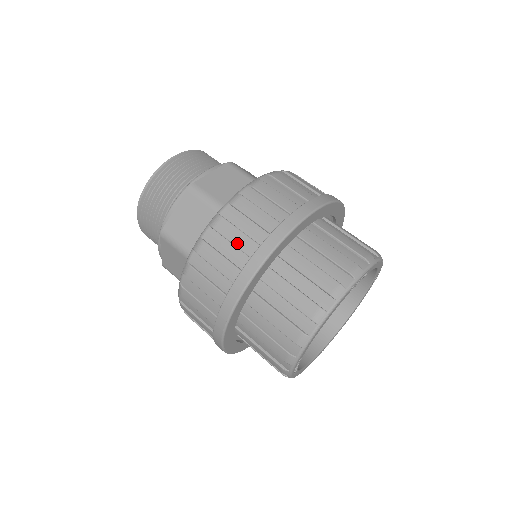
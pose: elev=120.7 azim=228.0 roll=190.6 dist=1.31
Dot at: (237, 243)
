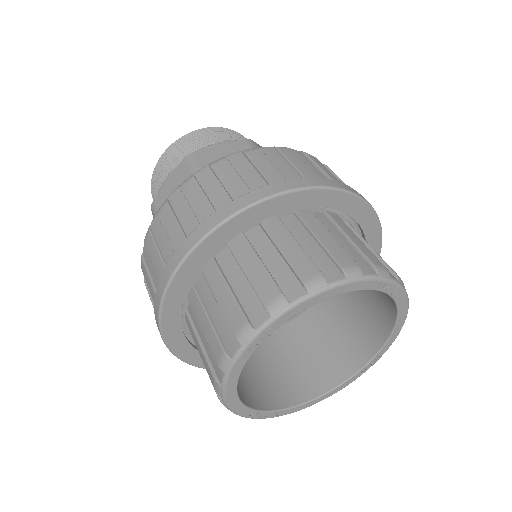
Dot at: (150, 291)
